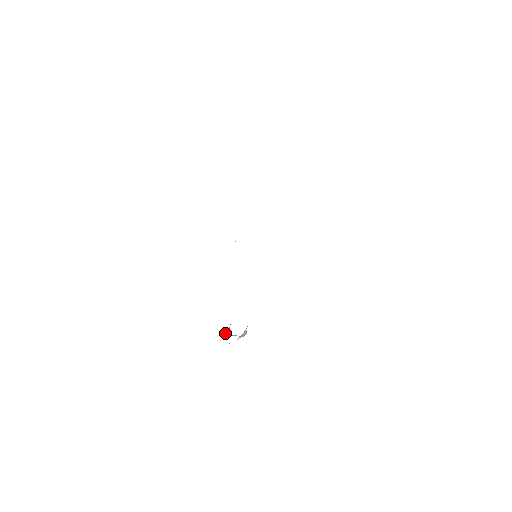
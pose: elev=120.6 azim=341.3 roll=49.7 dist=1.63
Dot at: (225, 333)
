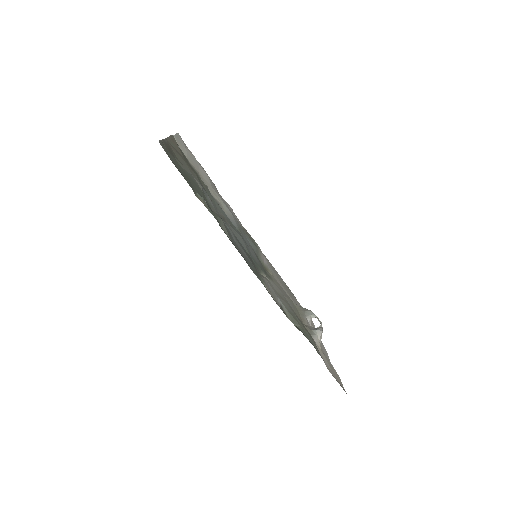
Dot at: (310, 321)
